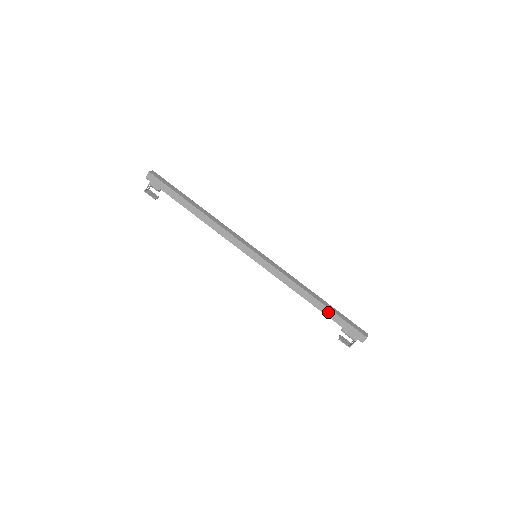
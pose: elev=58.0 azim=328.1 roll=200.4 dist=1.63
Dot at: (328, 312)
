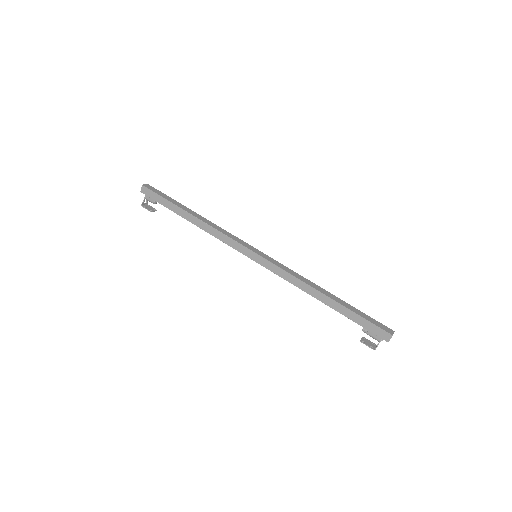
Dot at: (342, 309)
